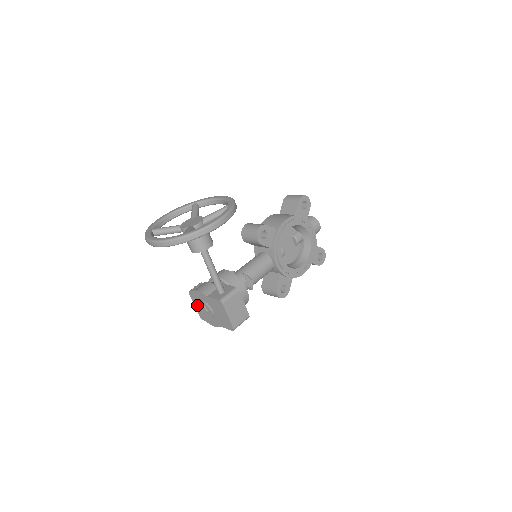
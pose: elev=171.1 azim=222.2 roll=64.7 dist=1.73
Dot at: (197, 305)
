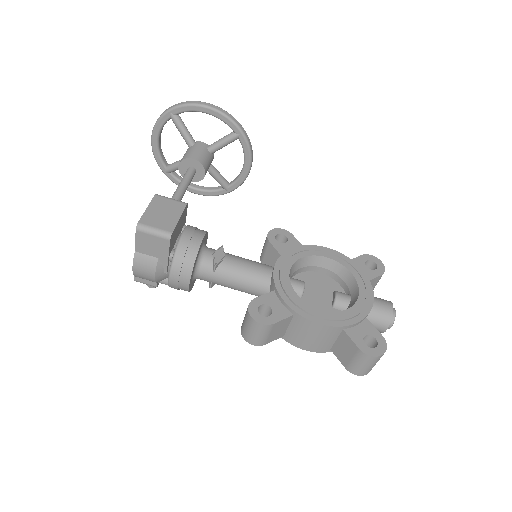
Dot at: occluded
